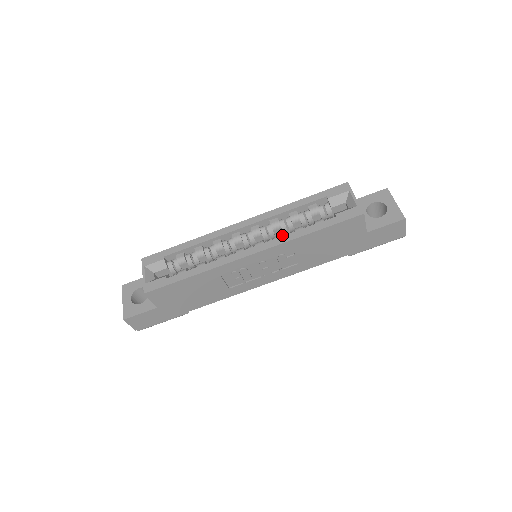
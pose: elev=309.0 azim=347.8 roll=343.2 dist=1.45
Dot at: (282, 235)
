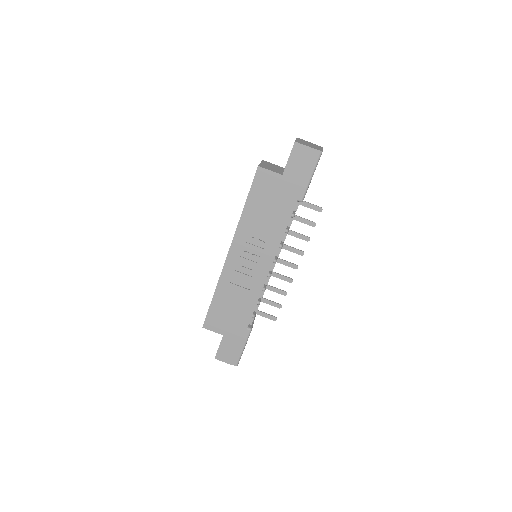
Dot at: occluded
